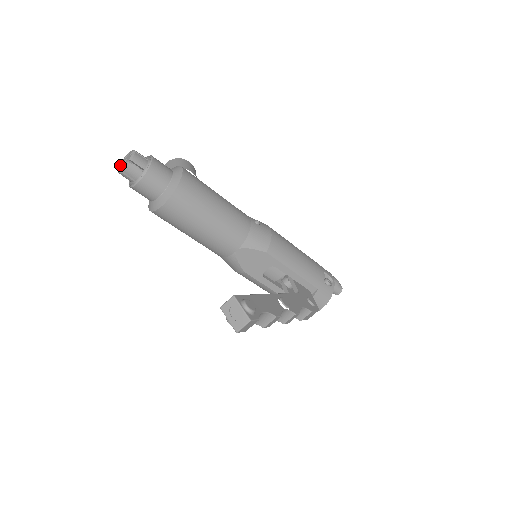
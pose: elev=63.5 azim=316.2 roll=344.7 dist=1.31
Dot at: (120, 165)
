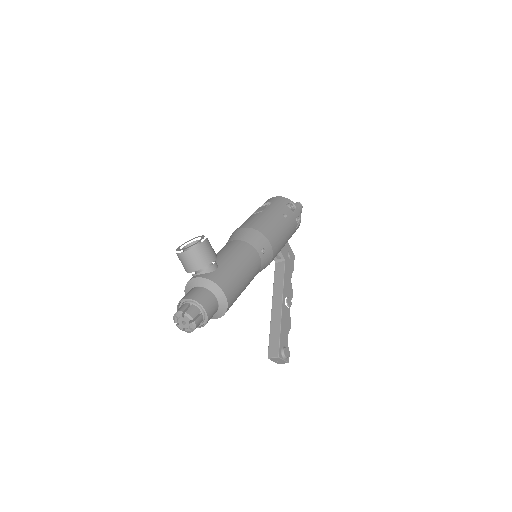
Dot at: (177, 322)
